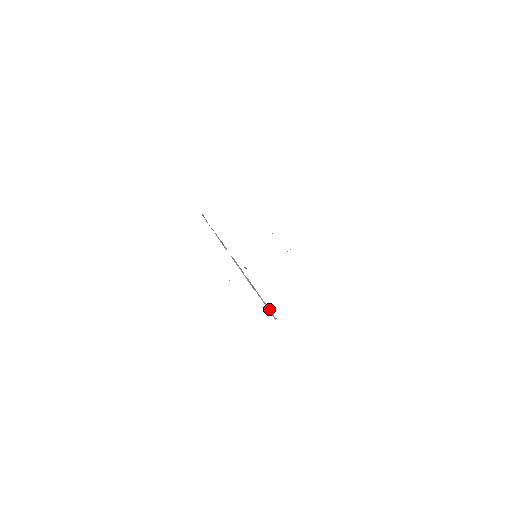
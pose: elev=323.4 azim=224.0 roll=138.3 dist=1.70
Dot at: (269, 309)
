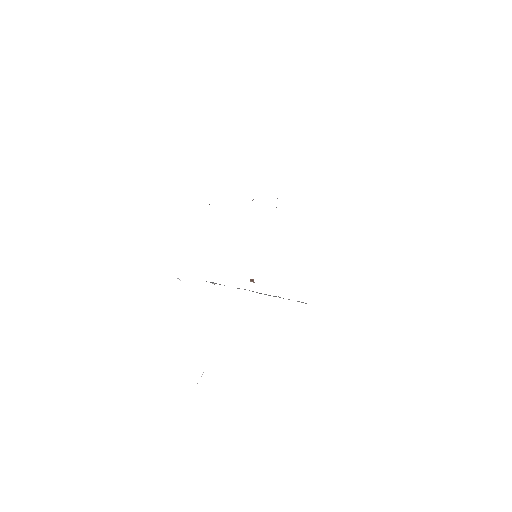
Dot at: occluded
